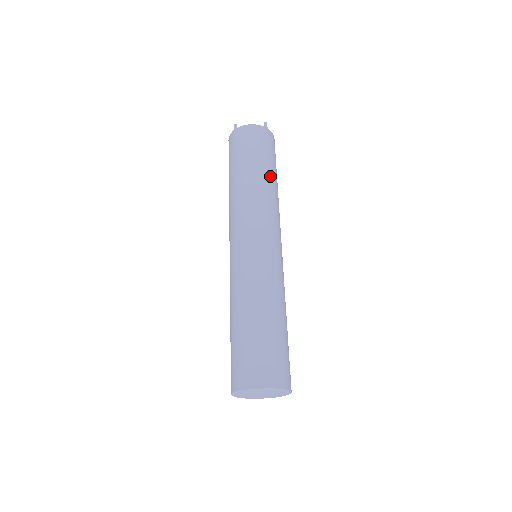
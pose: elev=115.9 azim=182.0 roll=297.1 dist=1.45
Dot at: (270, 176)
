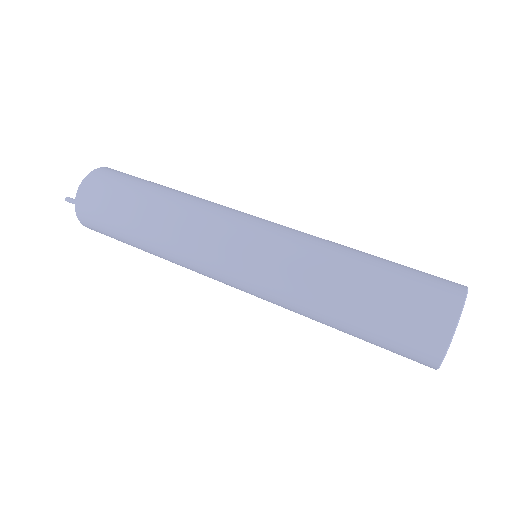
Dot at: (170, 188)
